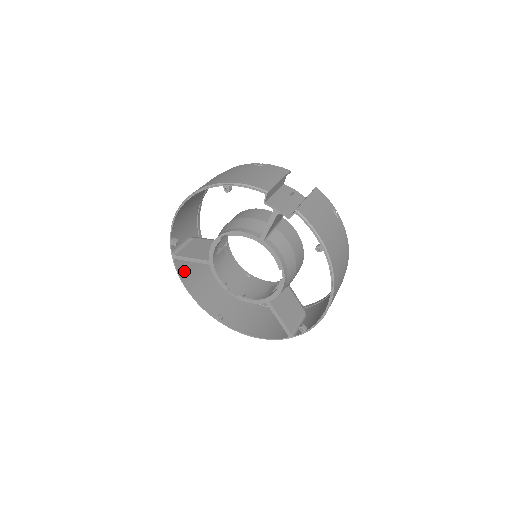
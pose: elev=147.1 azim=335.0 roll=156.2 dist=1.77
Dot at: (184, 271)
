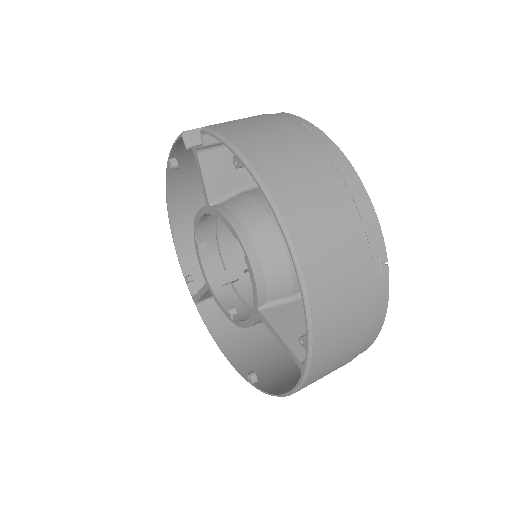
Dot at: (217, 322)
